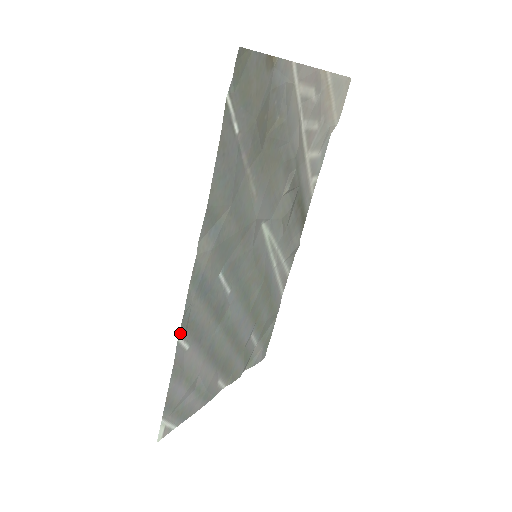
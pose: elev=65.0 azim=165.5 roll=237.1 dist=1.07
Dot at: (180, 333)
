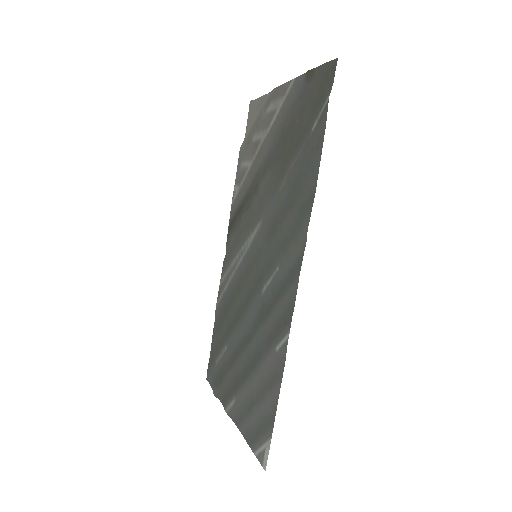
Dot at: (289, 329)
